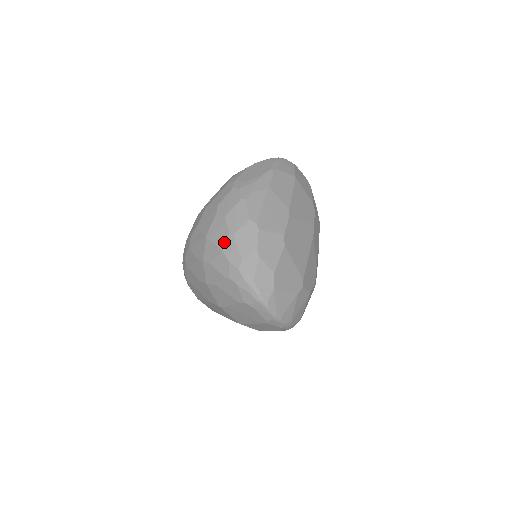
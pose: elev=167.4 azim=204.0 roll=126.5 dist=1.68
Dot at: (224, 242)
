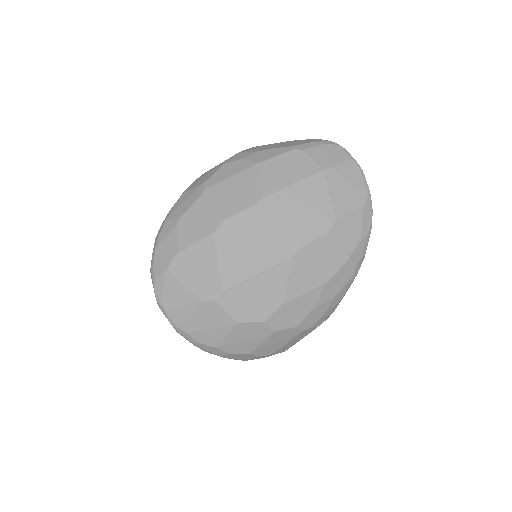
Dot at: occluded
